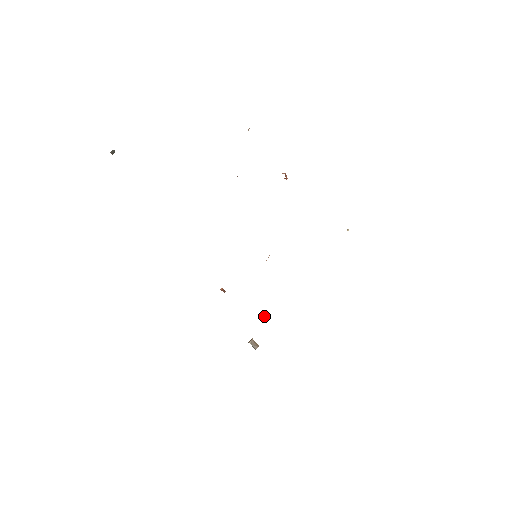
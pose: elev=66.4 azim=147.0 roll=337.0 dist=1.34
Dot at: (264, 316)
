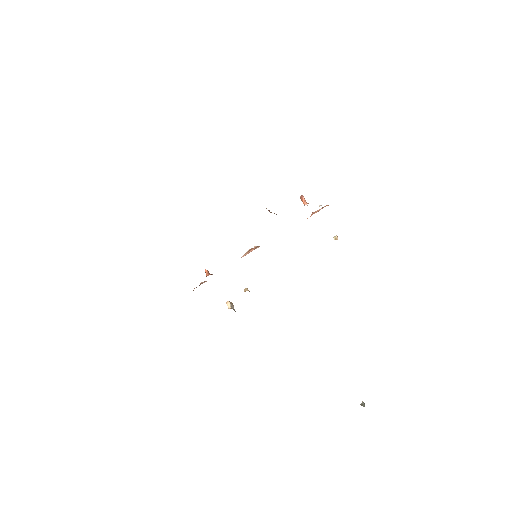
Dot at: (249, 291)
